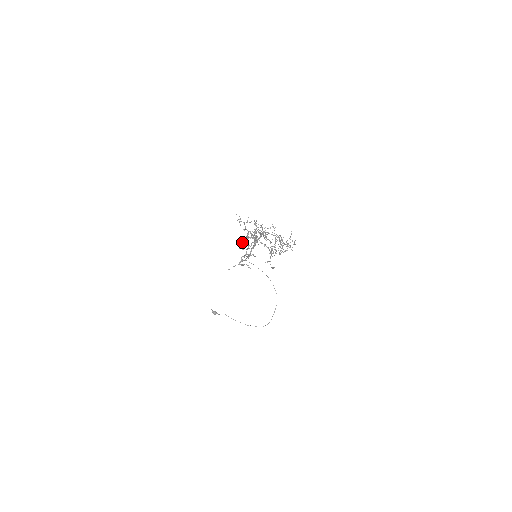
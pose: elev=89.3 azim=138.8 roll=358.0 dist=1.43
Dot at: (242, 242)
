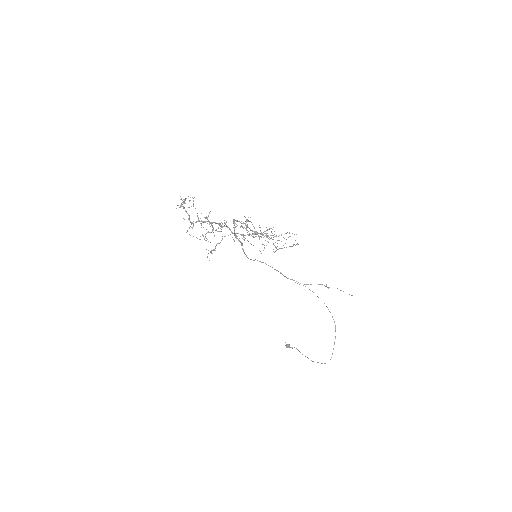
Dot at: (193, 223)
